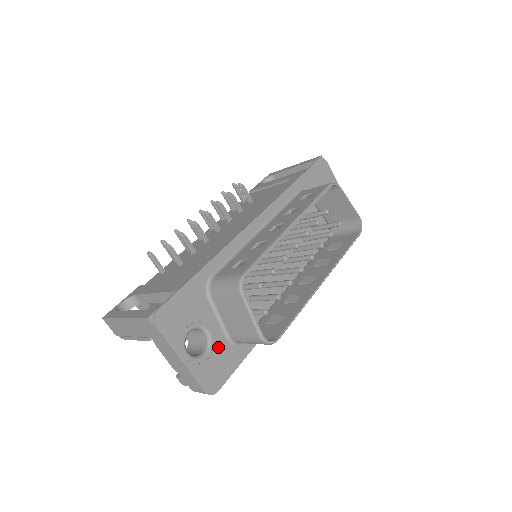
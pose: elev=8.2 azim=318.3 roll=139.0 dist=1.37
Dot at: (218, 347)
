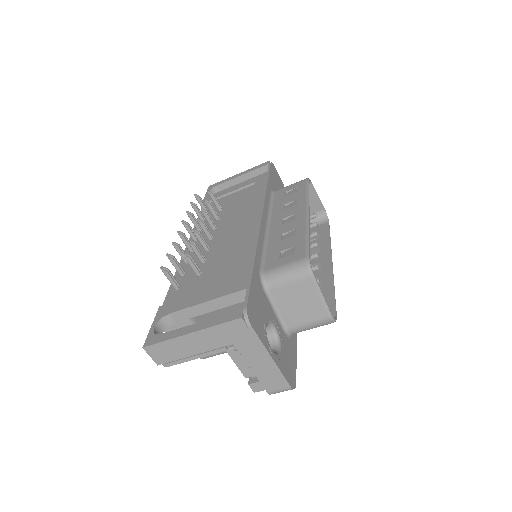
Dot at: (283, 341)
